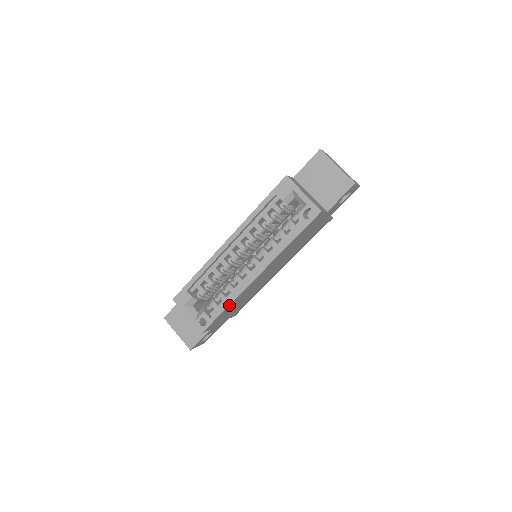
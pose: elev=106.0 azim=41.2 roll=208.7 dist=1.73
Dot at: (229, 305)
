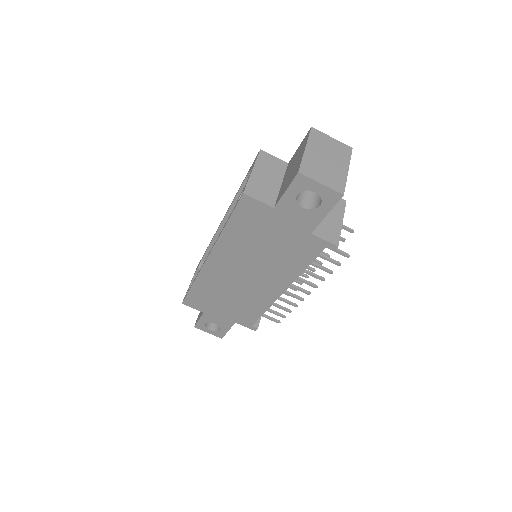
Dot at: (195, 283)
